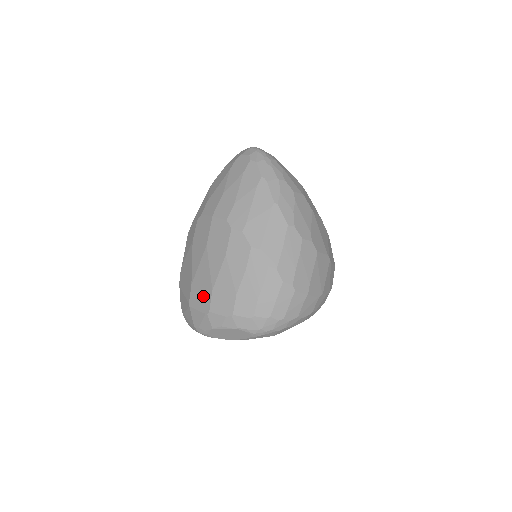
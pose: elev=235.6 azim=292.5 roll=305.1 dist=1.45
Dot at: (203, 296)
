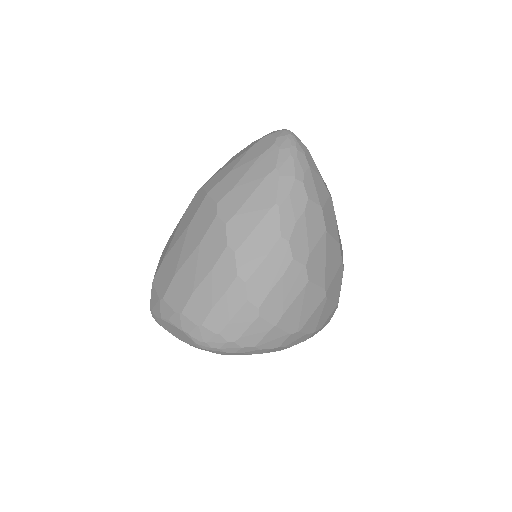
Dot at: (165, 278)
